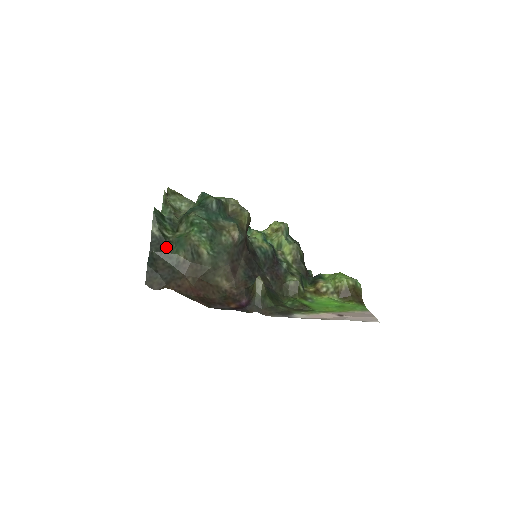
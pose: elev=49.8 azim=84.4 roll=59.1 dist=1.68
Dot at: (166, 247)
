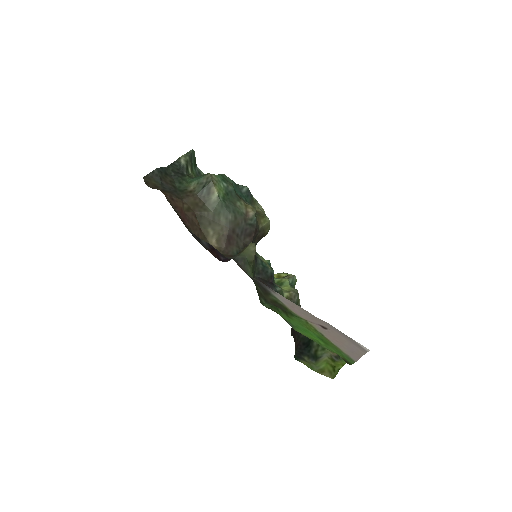
Dot at: (183, 176)
